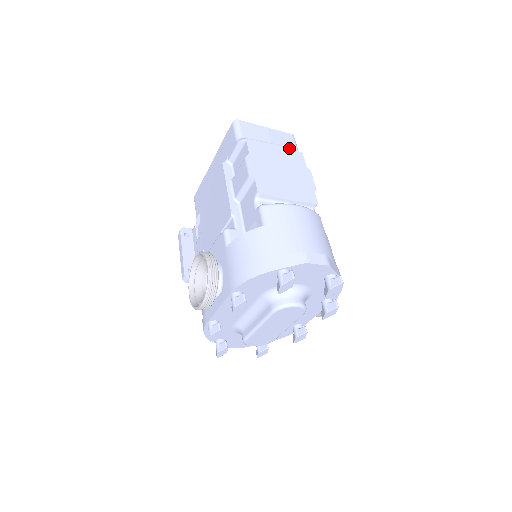
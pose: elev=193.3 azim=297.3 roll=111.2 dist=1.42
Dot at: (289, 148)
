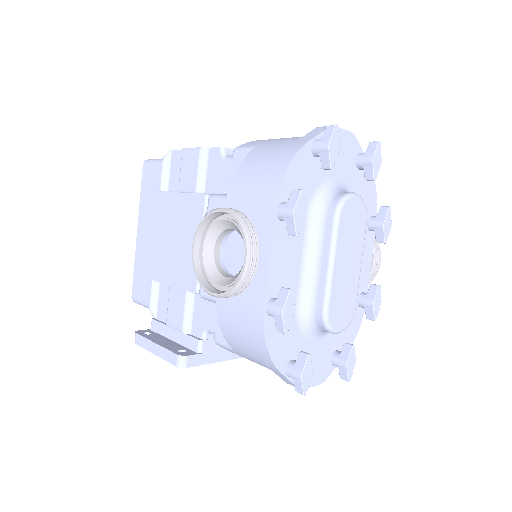
Dot at: occluded
